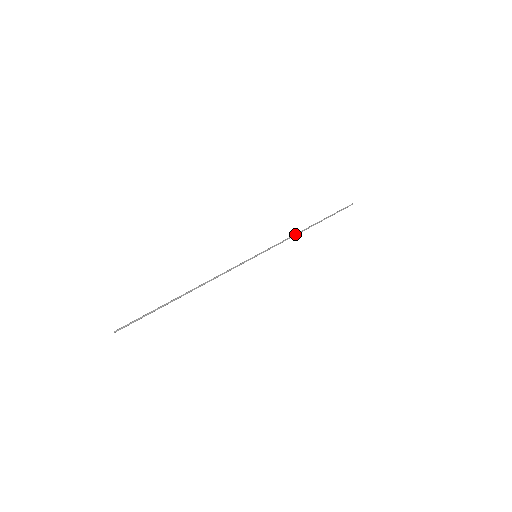
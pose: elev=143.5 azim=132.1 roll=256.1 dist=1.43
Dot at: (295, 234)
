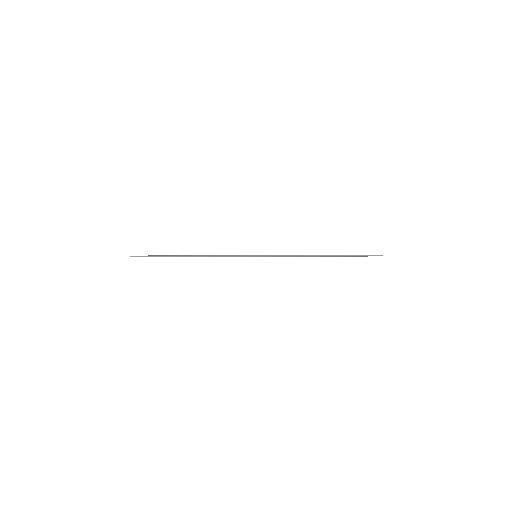
Dot at: (302, 255)
